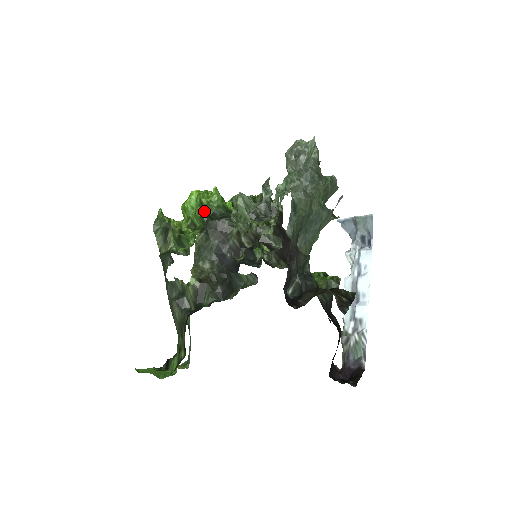
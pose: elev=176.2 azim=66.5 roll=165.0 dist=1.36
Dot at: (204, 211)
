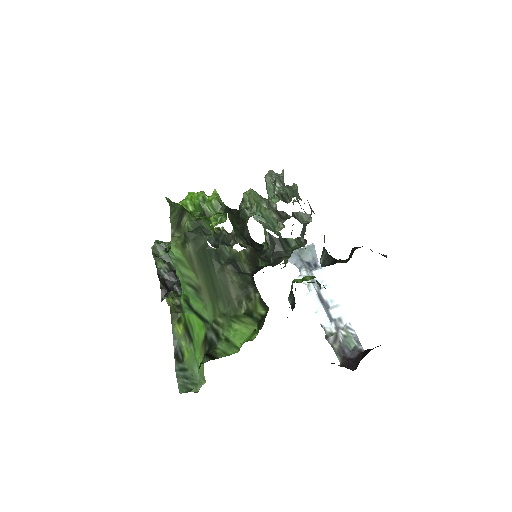
Dot at: occluded
